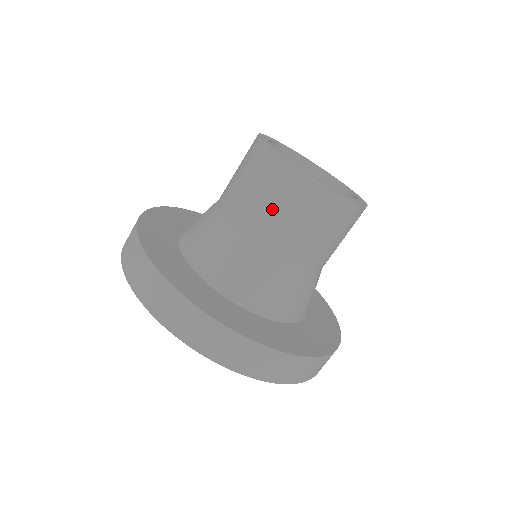
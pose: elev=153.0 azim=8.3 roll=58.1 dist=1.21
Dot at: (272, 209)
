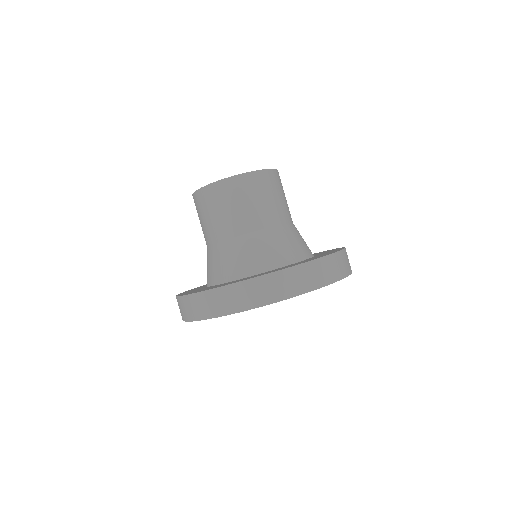
Dot at: (201, 222)
